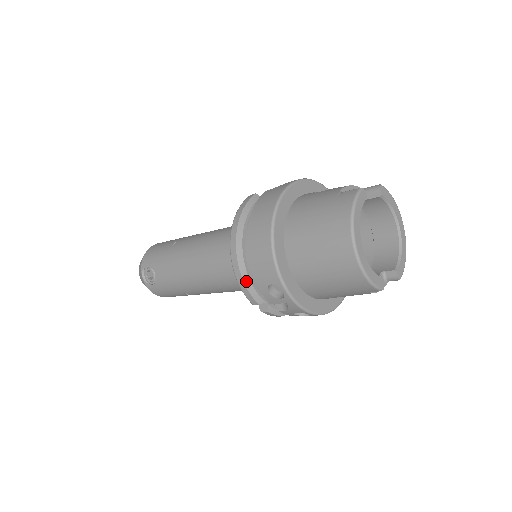
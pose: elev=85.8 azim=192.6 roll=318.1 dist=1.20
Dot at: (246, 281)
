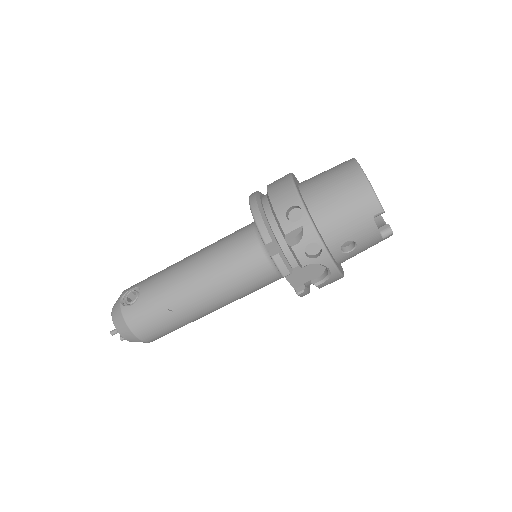
Dot at: (264, 218)
